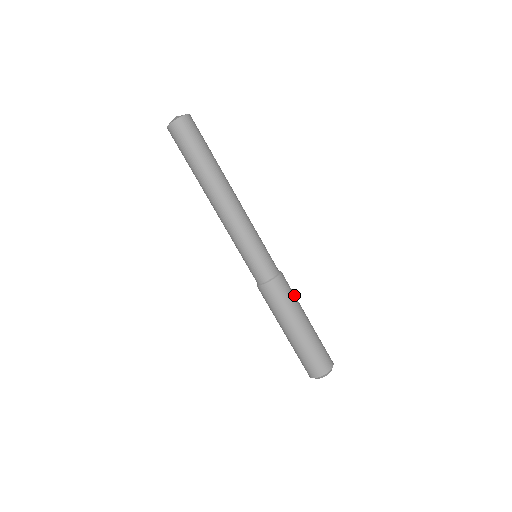
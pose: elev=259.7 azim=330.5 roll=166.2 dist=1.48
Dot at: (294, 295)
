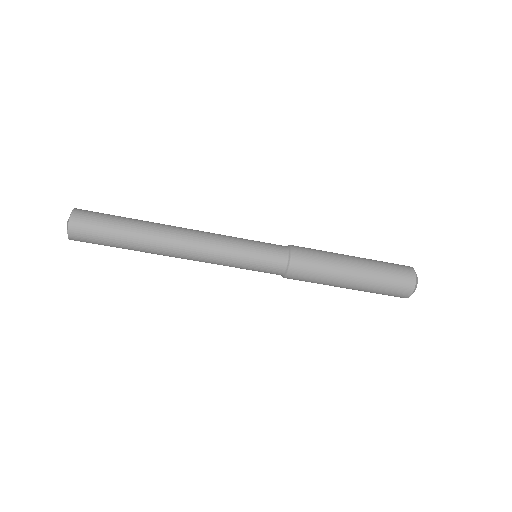
Dot at: (322, 257)
